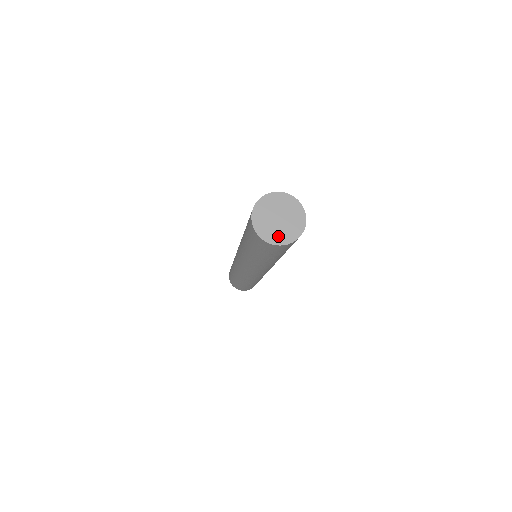
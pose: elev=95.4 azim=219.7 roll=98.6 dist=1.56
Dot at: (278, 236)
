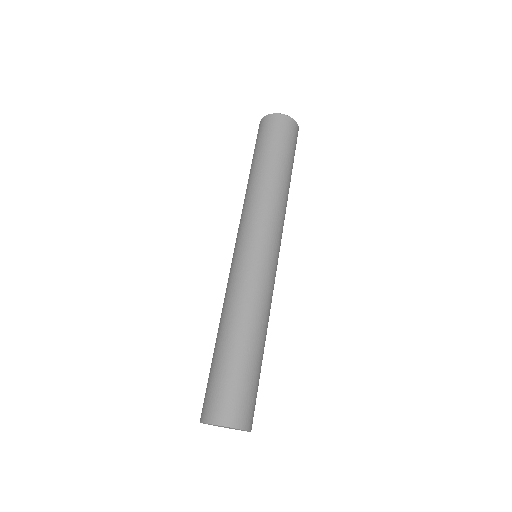
Dot at: (235, 429)
